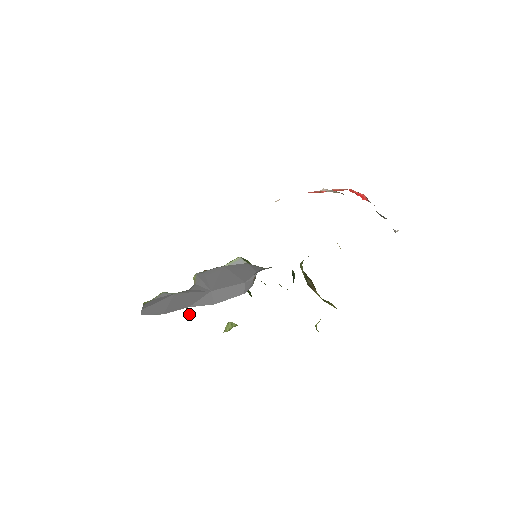
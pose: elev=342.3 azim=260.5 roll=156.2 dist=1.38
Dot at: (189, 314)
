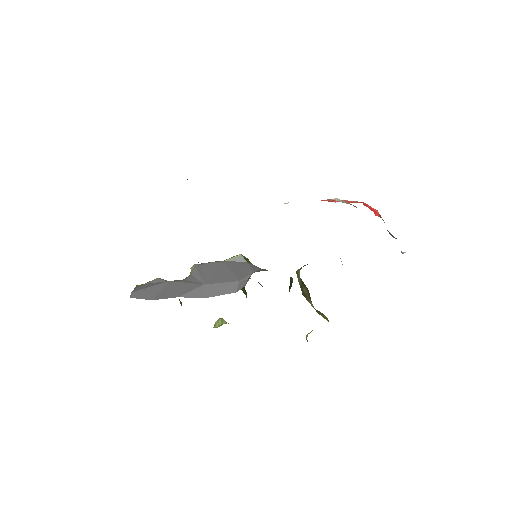
Dot at: (181, 304)
